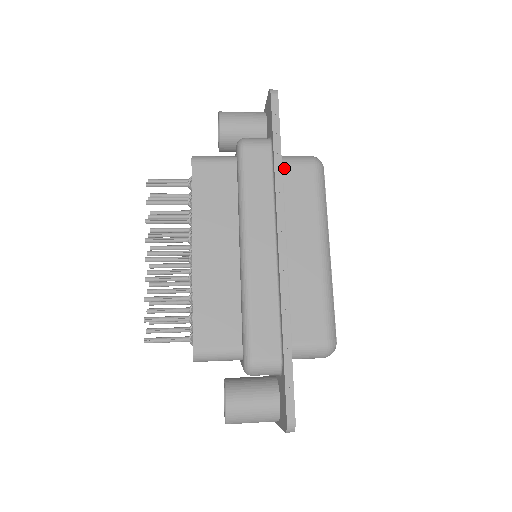
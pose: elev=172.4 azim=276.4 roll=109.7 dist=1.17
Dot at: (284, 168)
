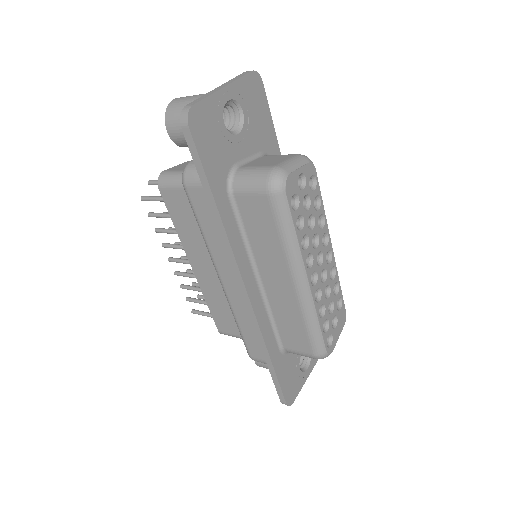
Dot at: (237, 199)
